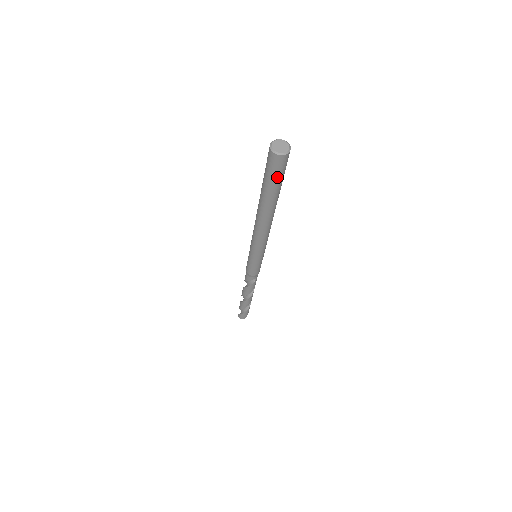
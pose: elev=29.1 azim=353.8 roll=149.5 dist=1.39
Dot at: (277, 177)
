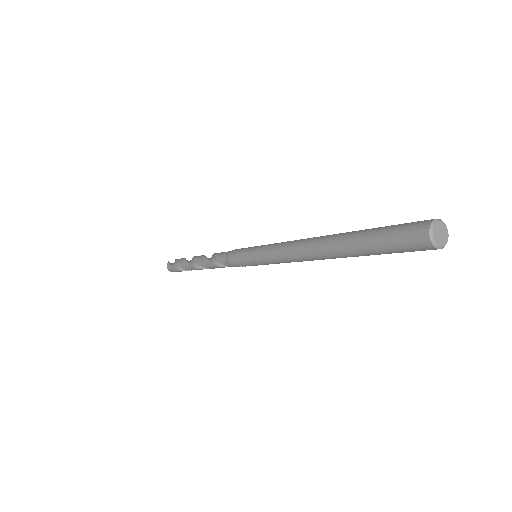
Dot at: (393, 249)
